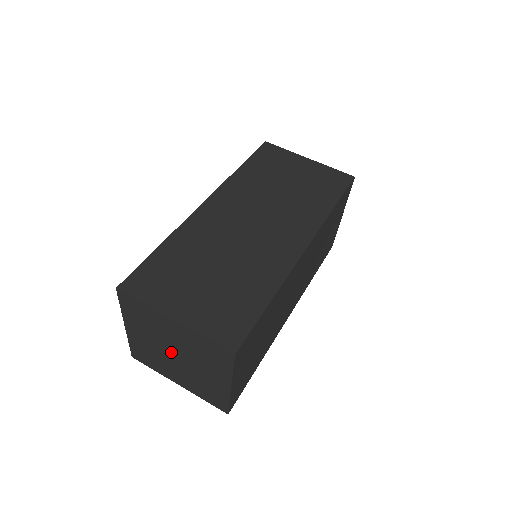
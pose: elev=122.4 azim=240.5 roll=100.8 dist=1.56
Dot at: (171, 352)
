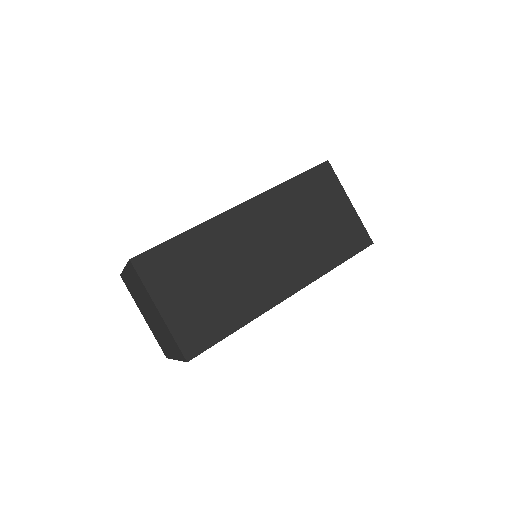
Dot at: (148, 310)
